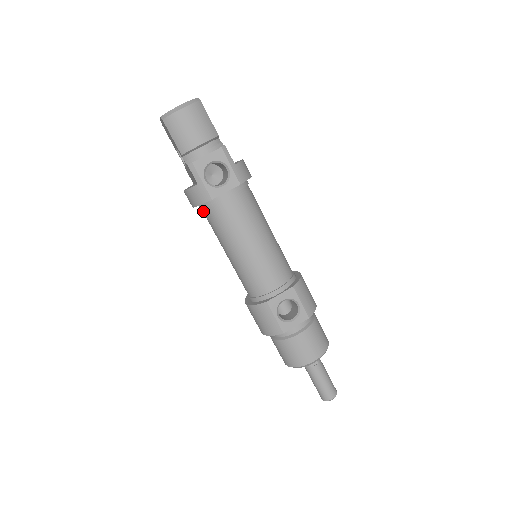
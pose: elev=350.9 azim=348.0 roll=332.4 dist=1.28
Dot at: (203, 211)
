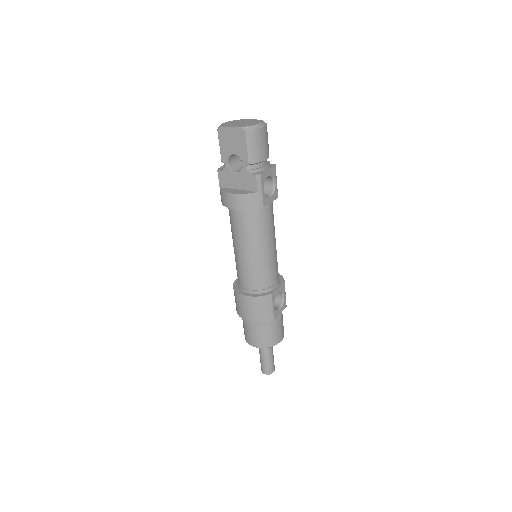
Dot at: (240, 214)
